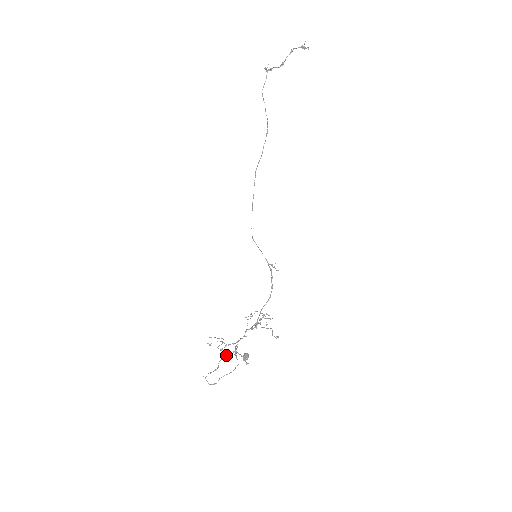
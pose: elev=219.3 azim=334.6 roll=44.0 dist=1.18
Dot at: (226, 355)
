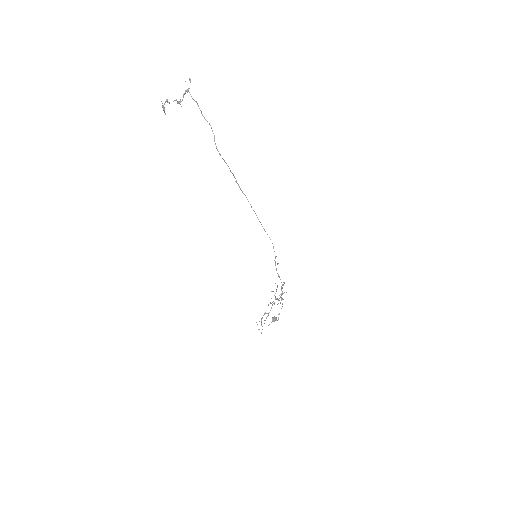
Dot at: (266, 313)
